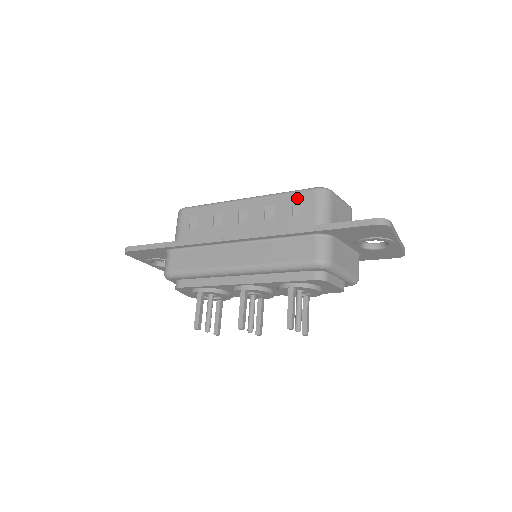
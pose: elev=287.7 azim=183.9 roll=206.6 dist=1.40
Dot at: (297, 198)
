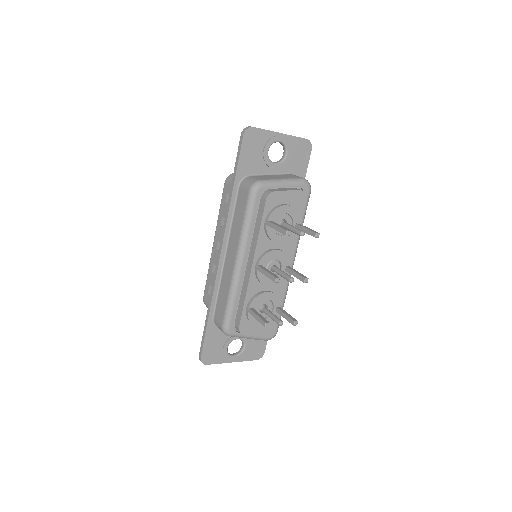
Dot at: (224, 198)
